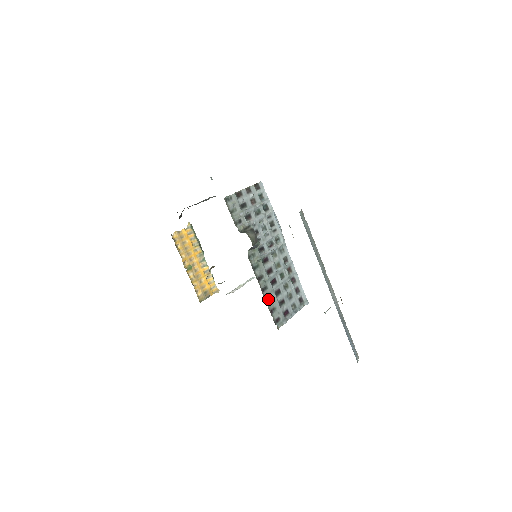
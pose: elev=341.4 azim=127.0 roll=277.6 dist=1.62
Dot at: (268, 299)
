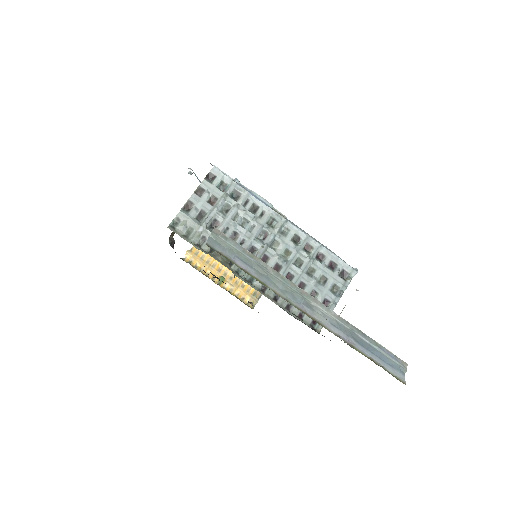
Dot at: (289, 304)
